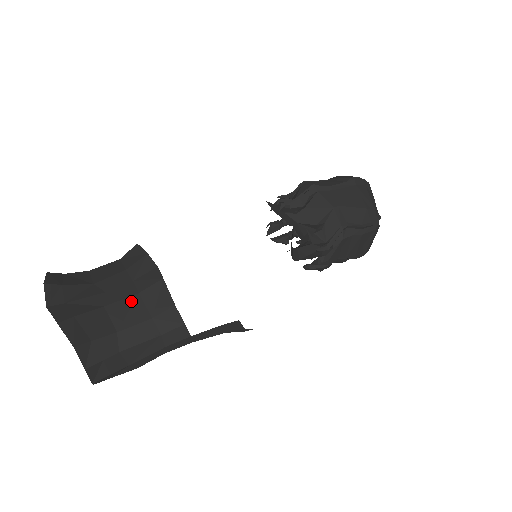
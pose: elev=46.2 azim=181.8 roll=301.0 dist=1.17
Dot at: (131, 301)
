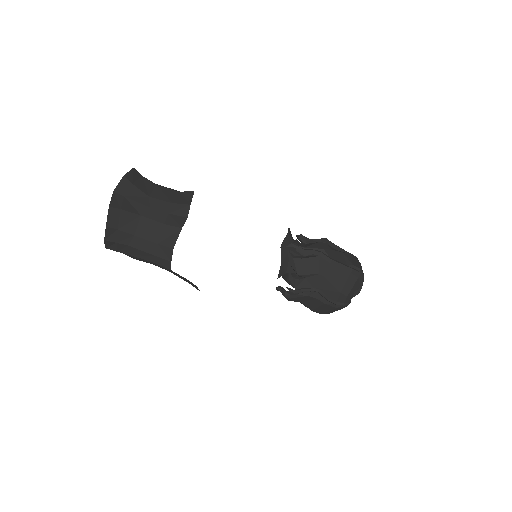
Dot at: (156, 225)
